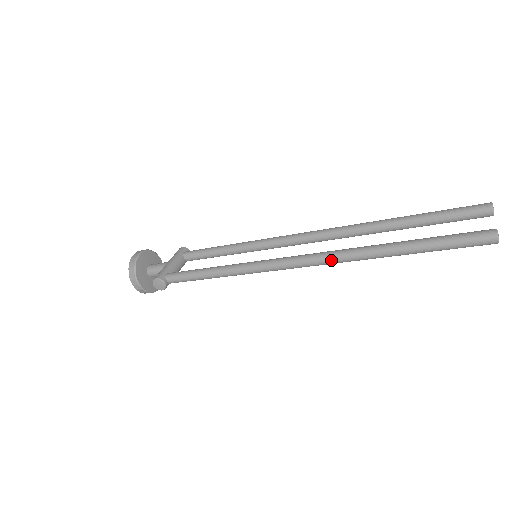
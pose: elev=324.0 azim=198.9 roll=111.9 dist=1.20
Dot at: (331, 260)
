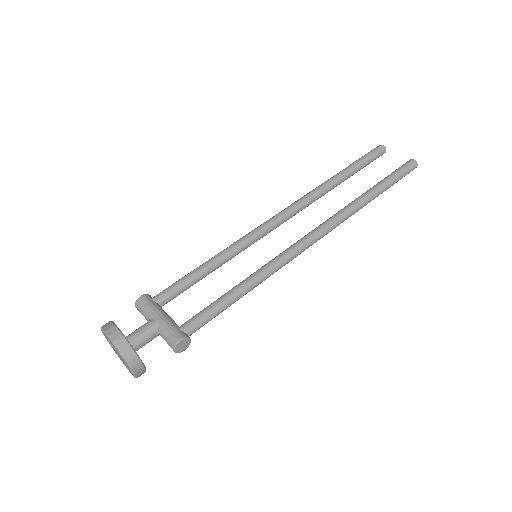
Dot at: (338, 224)
